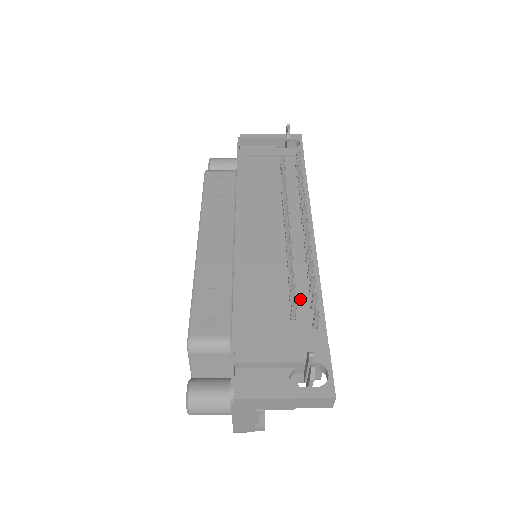
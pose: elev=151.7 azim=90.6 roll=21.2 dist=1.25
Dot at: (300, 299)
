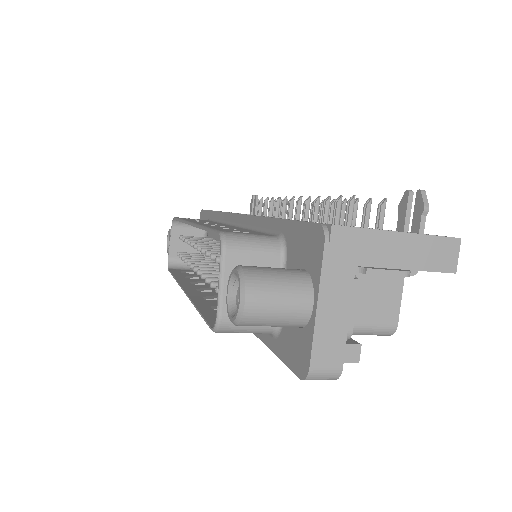
Dot at: occluded
